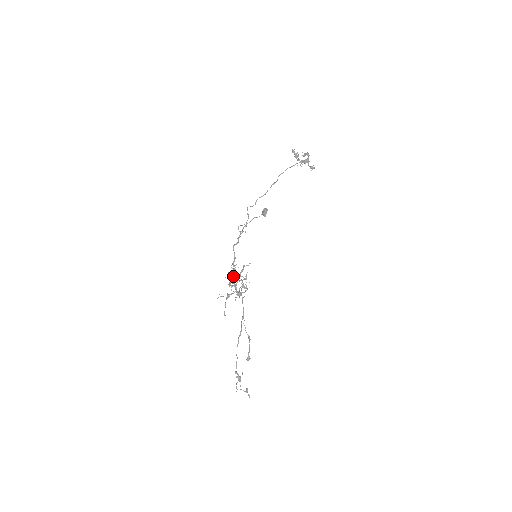
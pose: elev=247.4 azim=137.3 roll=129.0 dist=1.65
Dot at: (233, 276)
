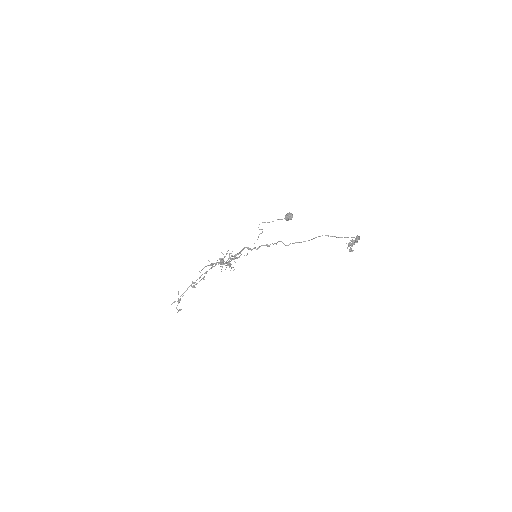
Dot at: (228, 262)
